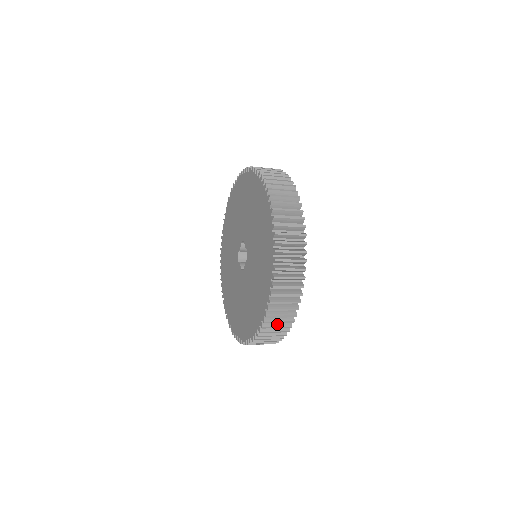
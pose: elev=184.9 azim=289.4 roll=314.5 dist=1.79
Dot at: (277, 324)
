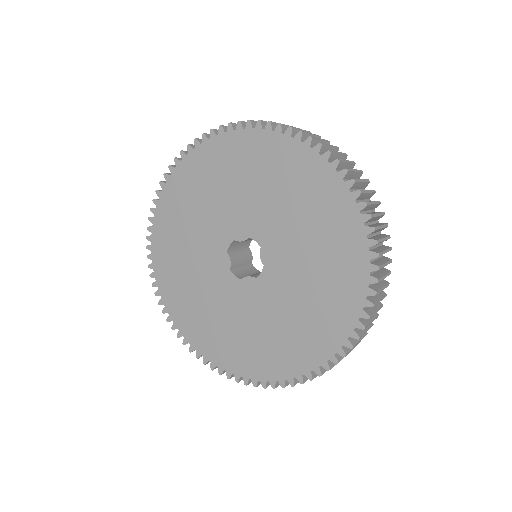
Dot at: (381, 249)
